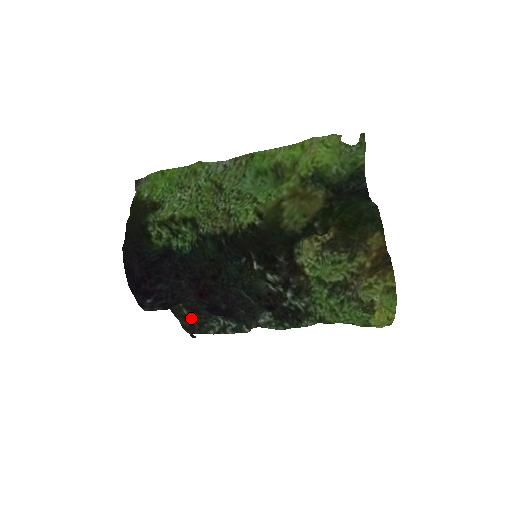
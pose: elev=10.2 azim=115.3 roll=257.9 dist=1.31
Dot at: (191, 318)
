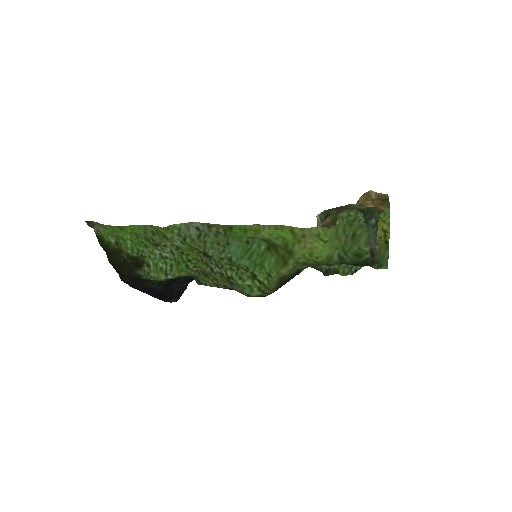
Dot at: occluded
